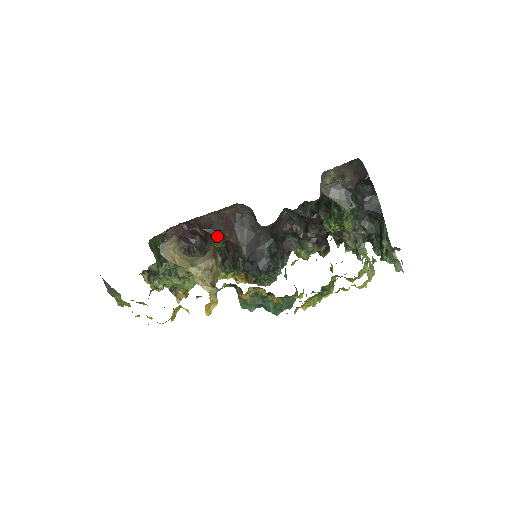
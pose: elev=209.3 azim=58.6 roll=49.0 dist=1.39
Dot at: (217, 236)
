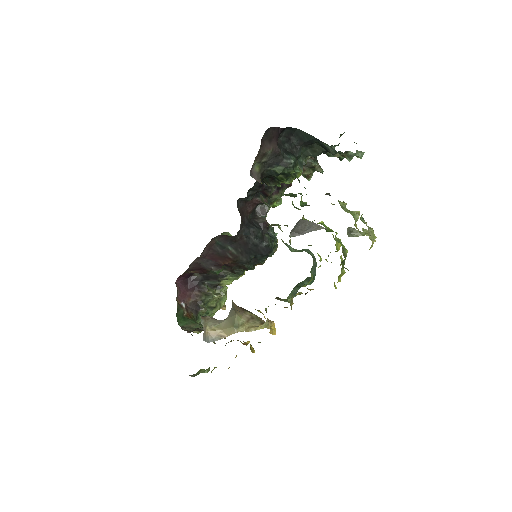
Dot at: (213, 269)
